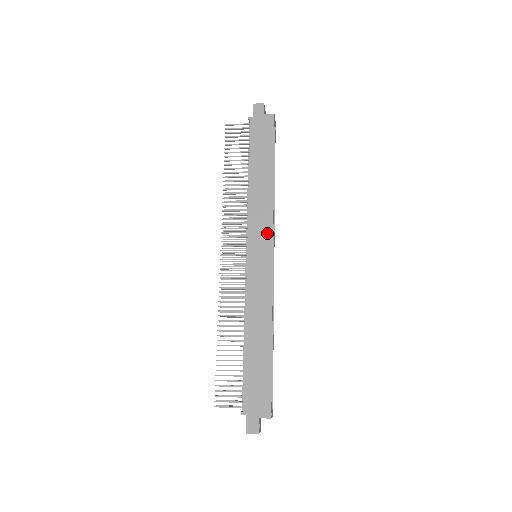
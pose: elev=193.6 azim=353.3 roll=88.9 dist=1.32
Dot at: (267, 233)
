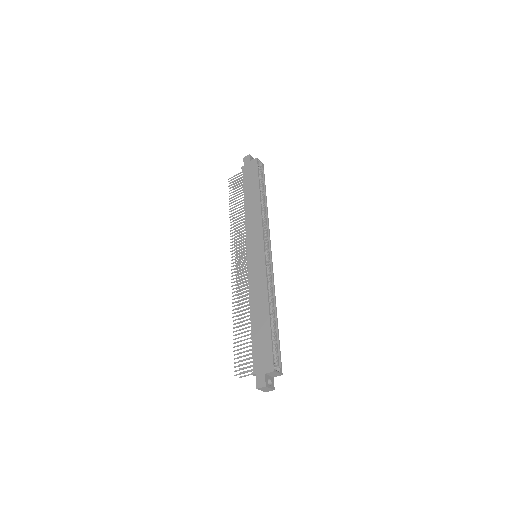
Dot at: (259, 236)
